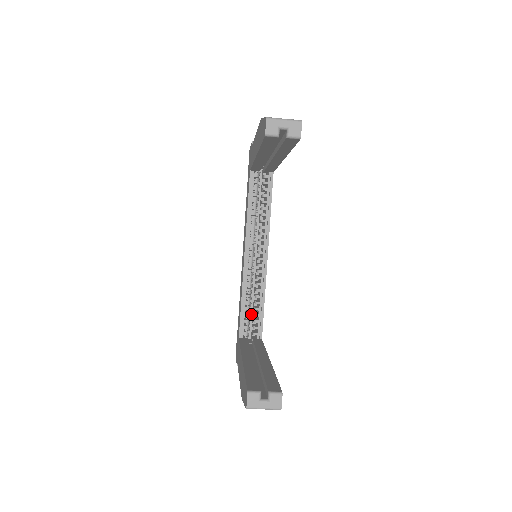
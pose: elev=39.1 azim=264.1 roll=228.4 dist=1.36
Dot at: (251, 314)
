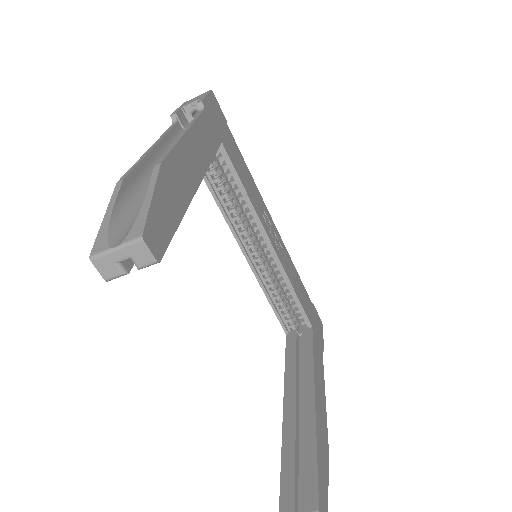
Dot at: occluded
